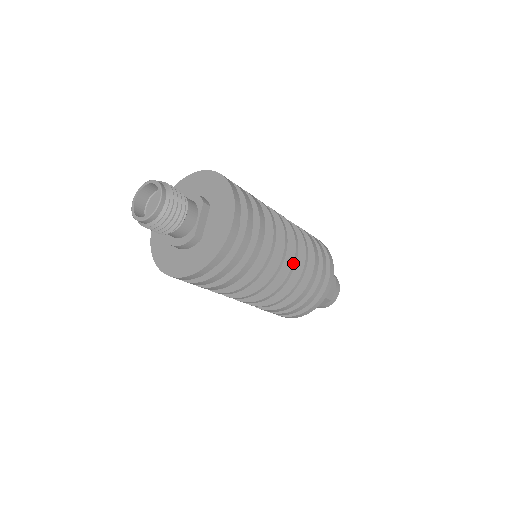
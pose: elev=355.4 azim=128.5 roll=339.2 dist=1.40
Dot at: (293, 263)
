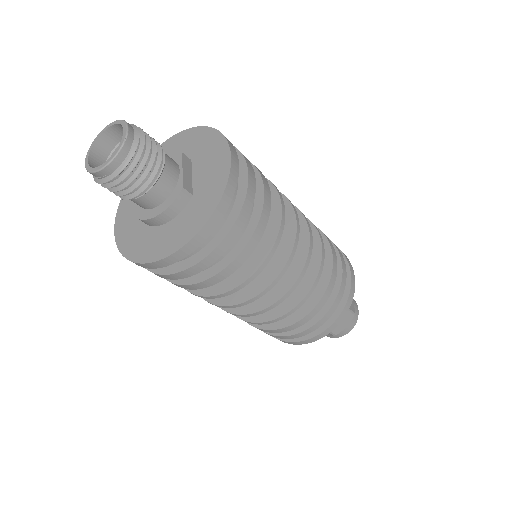
Dot at: (309, 234)
